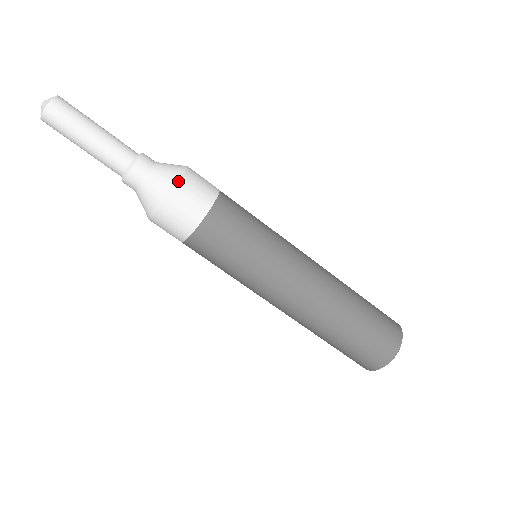
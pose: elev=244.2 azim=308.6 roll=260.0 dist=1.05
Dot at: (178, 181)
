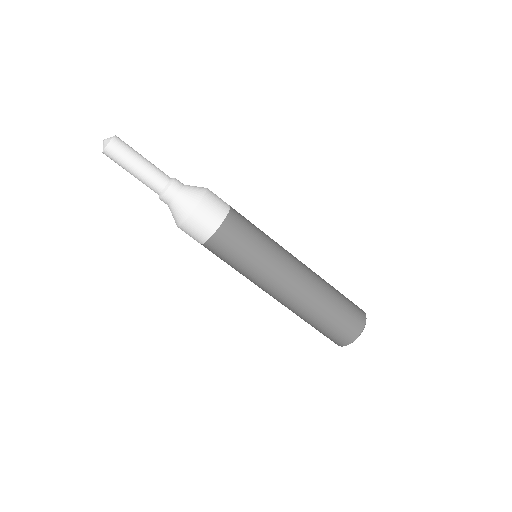
Dot at: (195, 208)
